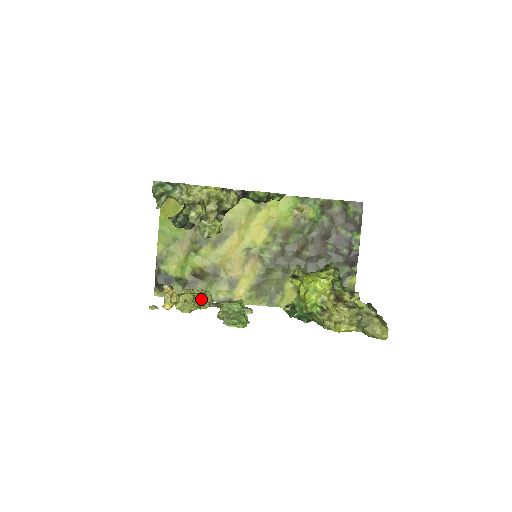
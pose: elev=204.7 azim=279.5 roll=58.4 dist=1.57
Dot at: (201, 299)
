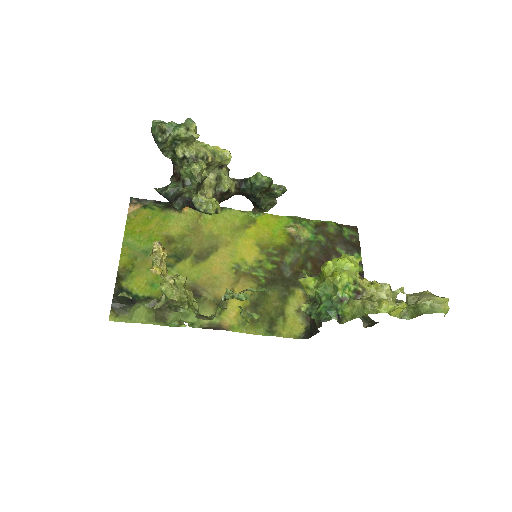
Dot at: (189, 298)
